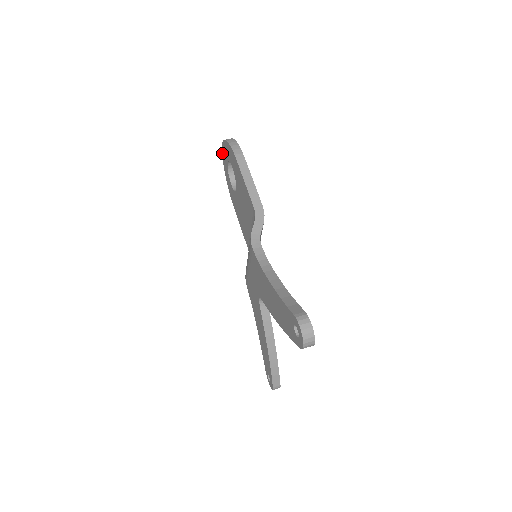
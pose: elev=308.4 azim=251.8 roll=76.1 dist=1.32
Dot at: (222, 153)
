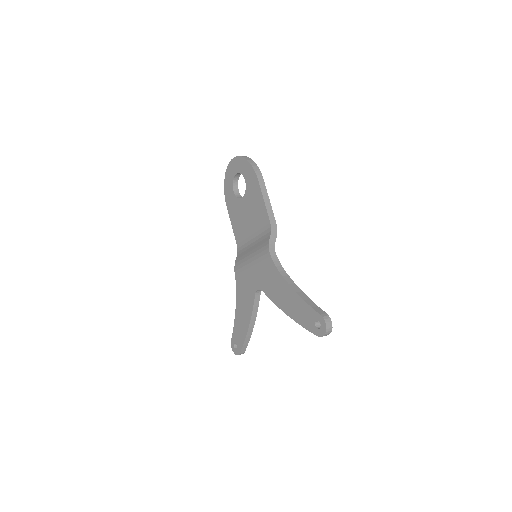
Dot at: (230, 162)
